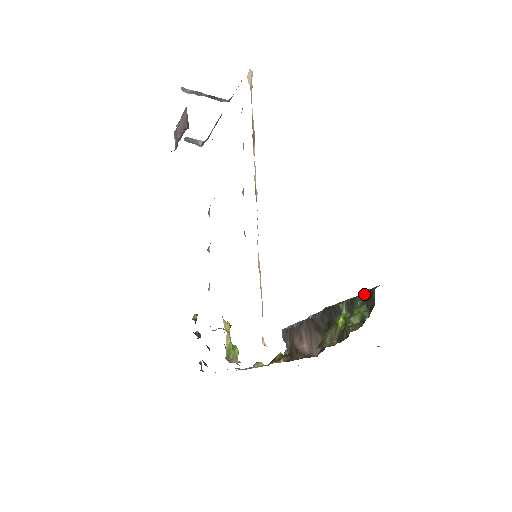
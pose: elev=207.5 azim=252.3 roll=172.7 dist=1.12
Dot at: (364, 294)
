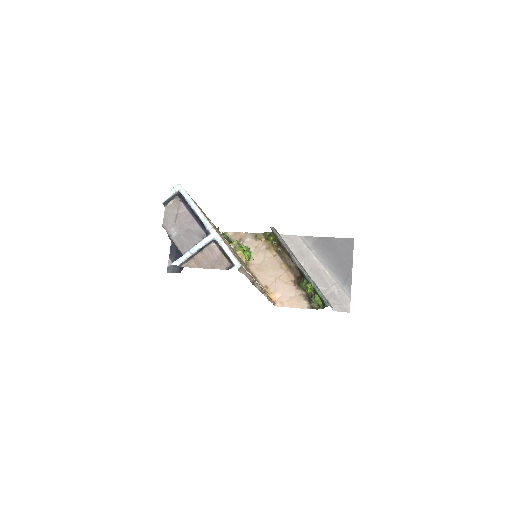
Dot at: (321, 298)
